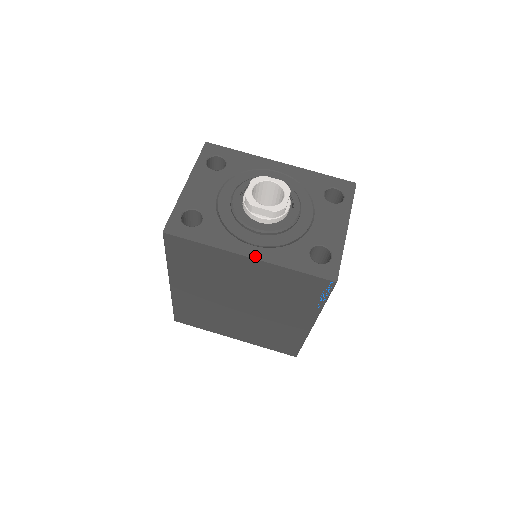
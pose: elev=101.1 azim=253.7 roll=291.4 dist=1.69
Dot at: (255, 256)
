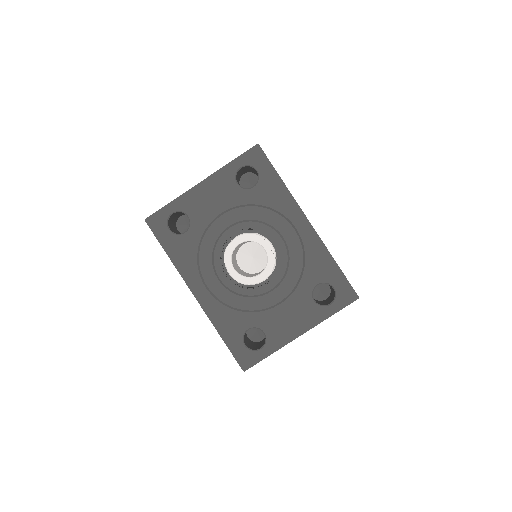
Dot at: (200, 299)
